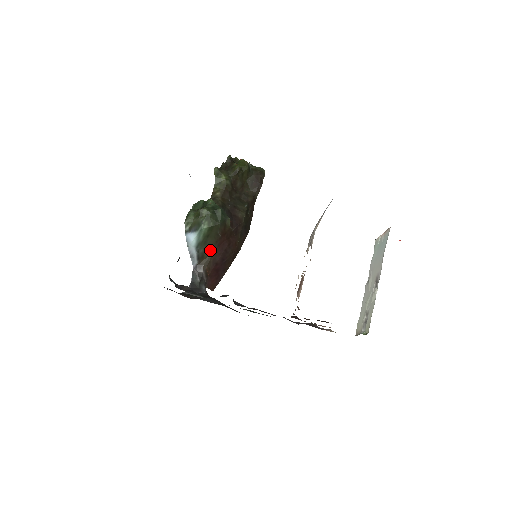
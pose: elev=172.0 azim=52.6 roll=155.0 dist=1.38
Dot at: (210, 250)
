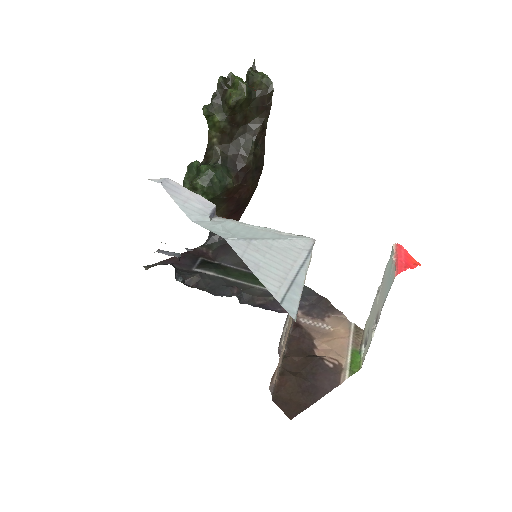
Dot at: (220, 206)
